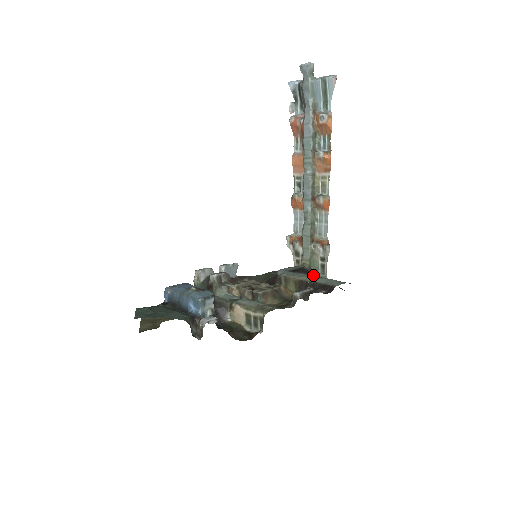
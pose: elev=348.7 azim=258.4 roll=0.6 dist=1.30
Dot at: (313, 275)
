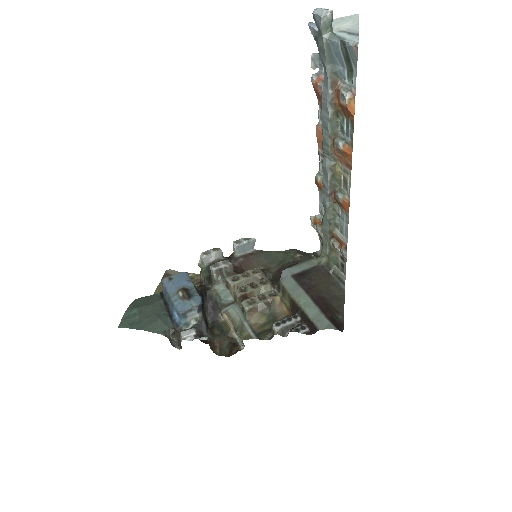
Dot at: (309, 297)
